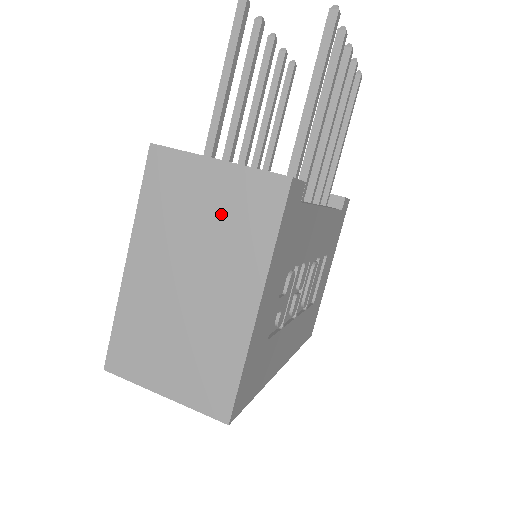
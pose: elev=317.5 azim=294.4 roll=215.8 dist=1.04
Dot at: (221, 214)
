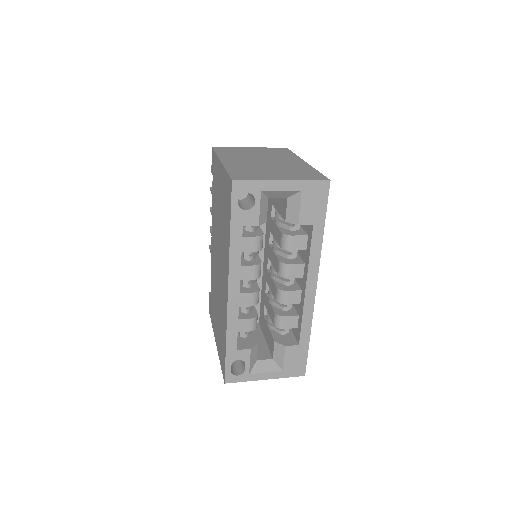
Dot at: (264, 152)
